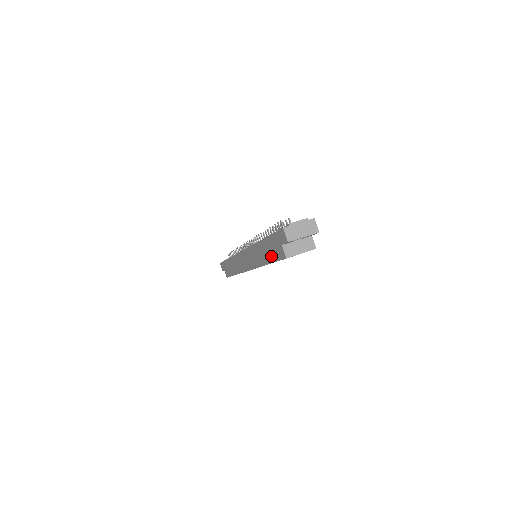
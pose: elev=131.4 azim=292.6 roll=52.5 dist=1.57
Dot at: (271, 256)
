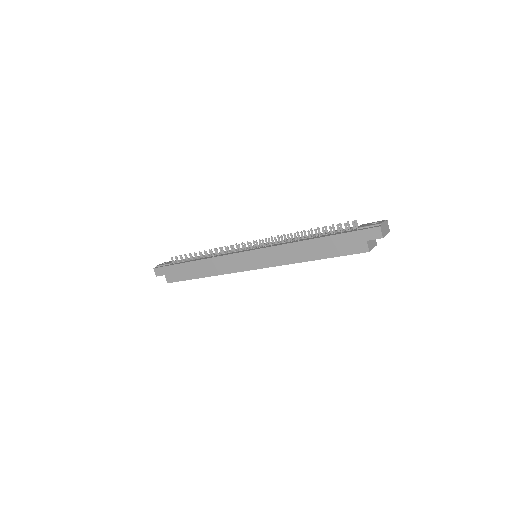
Dot at: (333, 252)
